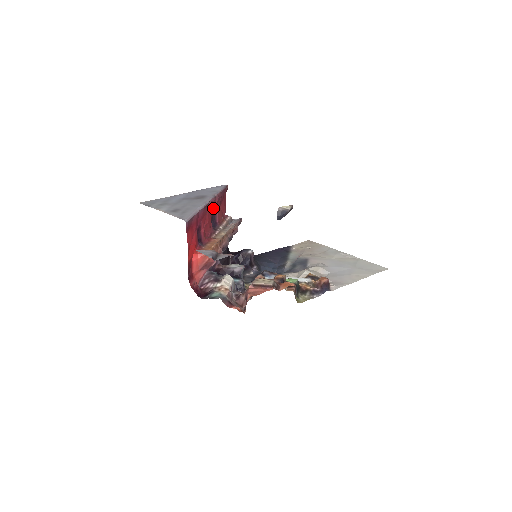
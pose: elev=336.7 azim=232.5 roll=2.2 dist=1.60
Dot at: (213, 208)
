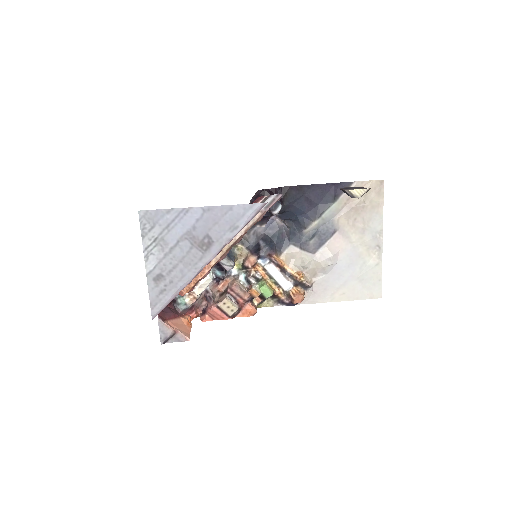
Dot at: occluded
